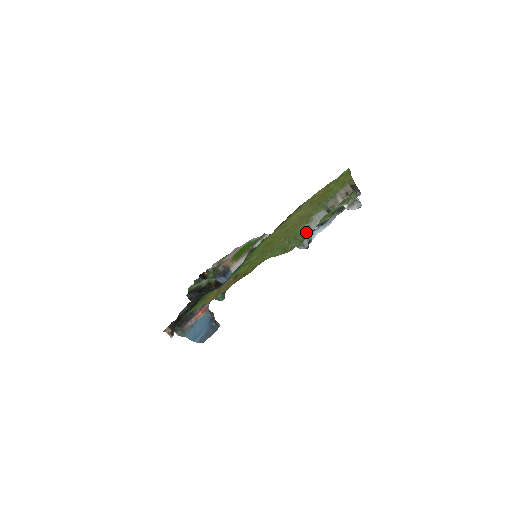
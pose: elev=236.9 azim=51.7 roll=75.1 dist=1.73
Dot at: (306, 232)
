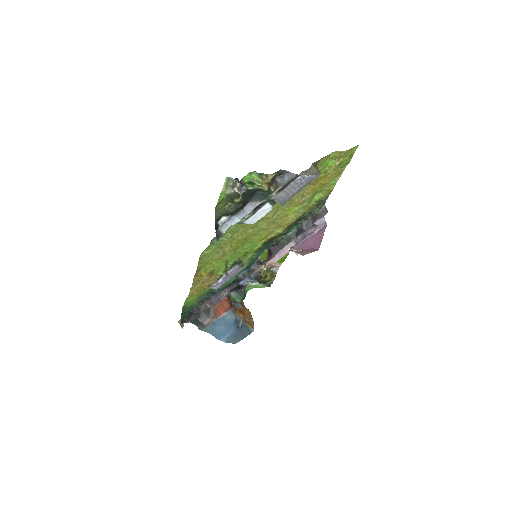
Dot at: occluded
